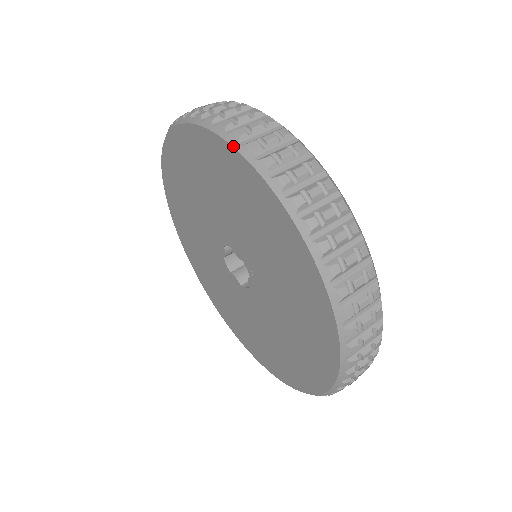
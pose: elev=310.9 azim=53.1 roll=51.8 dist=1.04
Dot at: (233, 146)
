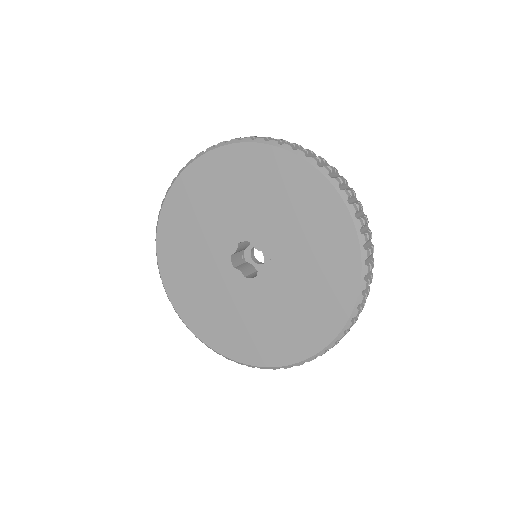
Dot at: (301, 157)
